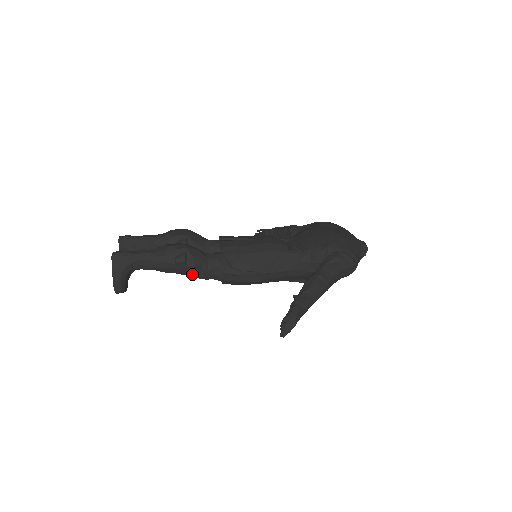
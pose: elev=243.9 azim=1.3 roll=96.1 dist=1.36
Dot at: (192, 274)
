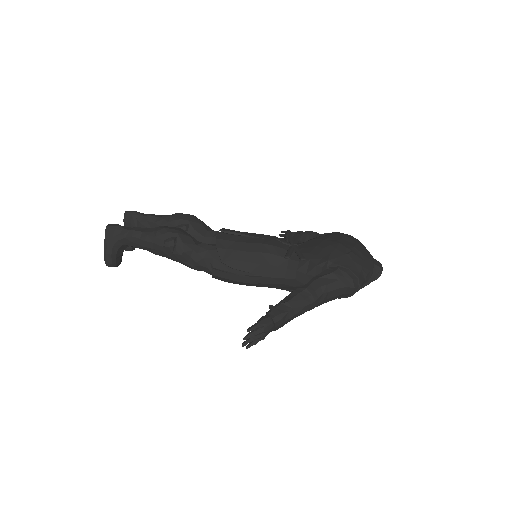
Dot at: (181, 261)
